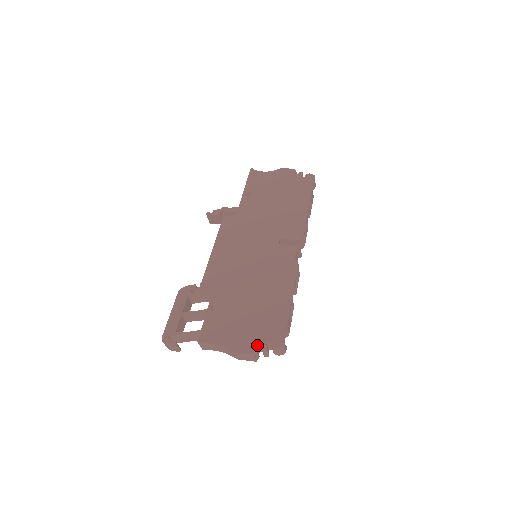
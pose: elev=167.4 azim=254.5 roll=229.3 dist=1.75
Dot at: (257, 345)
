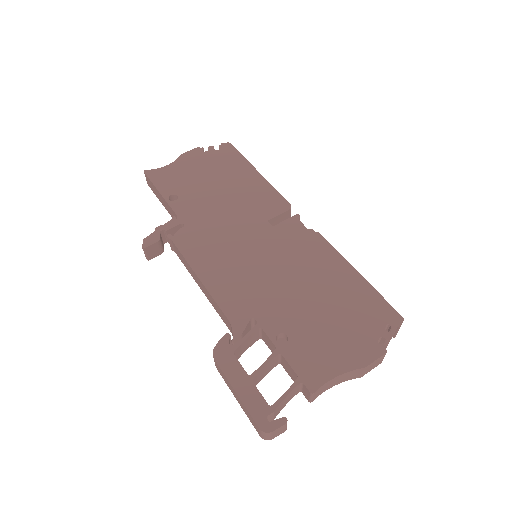
Dot at: (378, 340)
